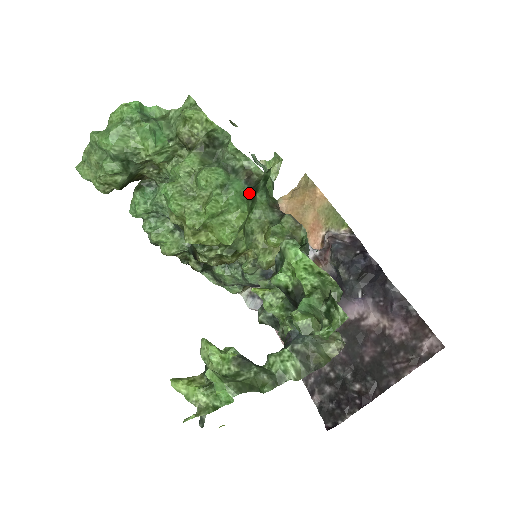
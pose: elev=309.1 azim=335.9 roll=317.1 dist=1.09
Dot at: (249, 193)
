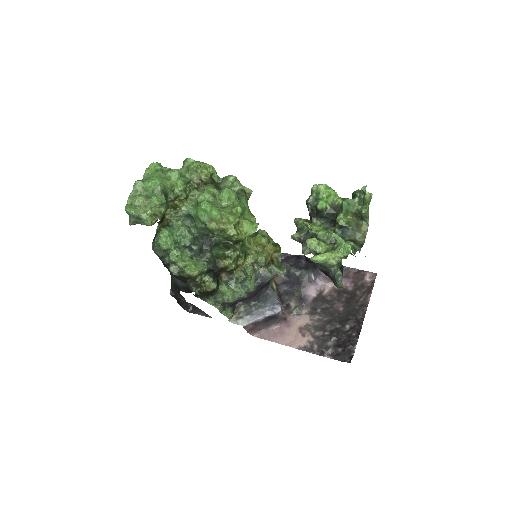
Dot at: occluded
